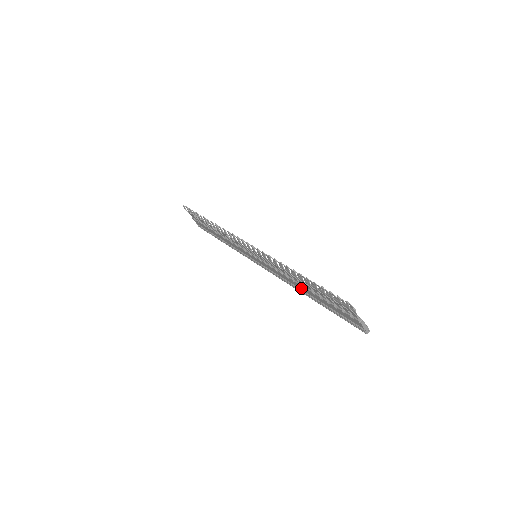
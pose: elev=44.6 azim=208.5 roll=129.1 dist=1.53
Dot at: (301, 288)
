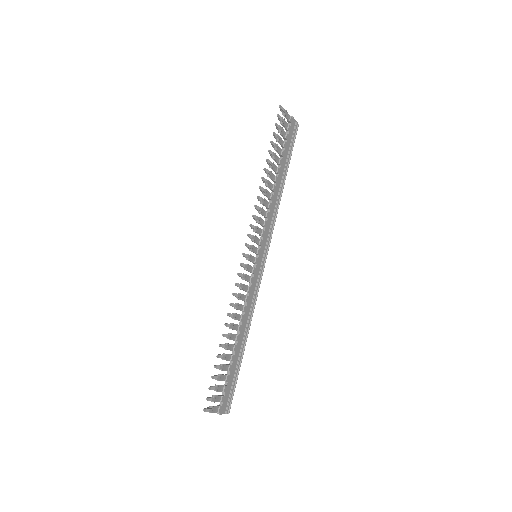
Dot at: (240, 330)
